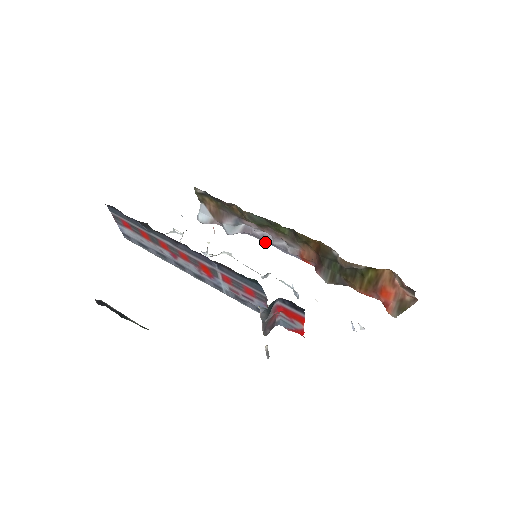
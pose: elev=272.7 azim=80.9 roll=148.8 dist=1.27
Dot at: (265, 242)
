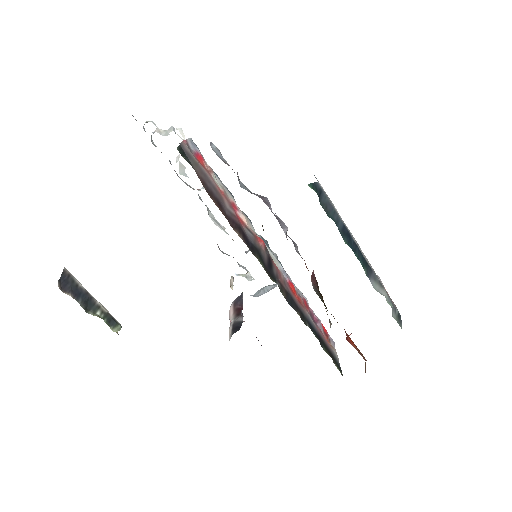
Dot at: occluded
